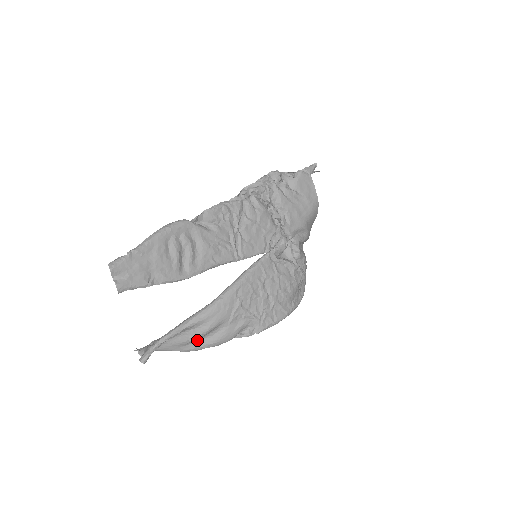
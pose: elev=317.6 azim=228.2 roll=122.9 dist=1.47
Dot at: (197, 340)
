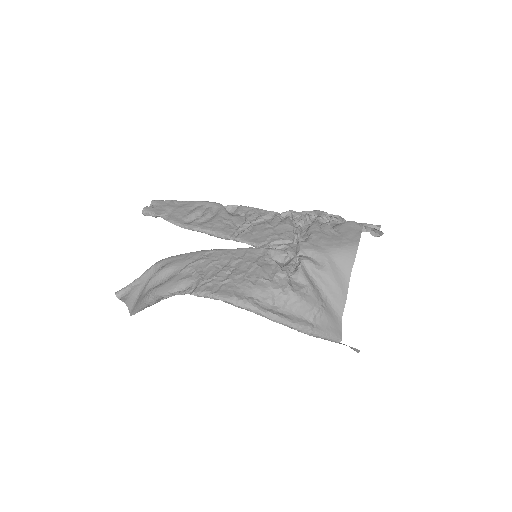
Dot at: (154, 286)
